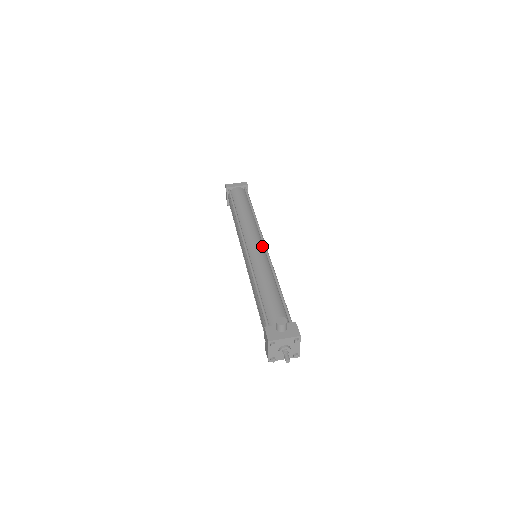
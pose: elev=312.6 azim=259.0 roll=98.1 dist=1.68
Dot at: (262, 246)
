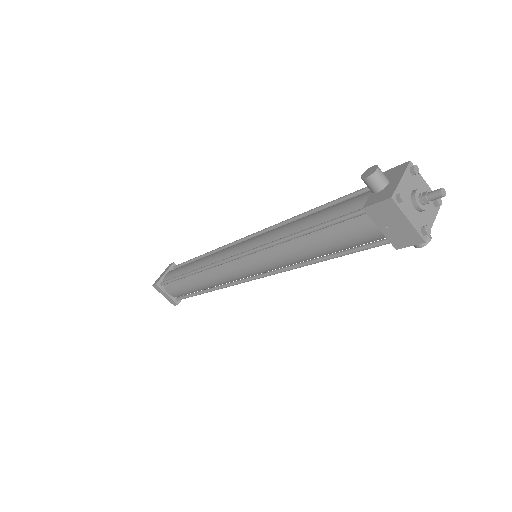
Dot at: occluded
